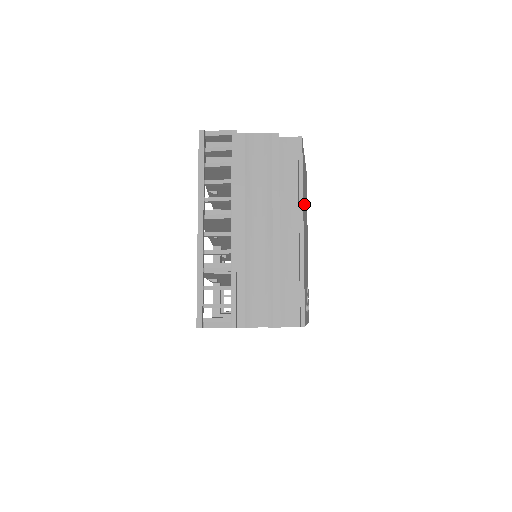
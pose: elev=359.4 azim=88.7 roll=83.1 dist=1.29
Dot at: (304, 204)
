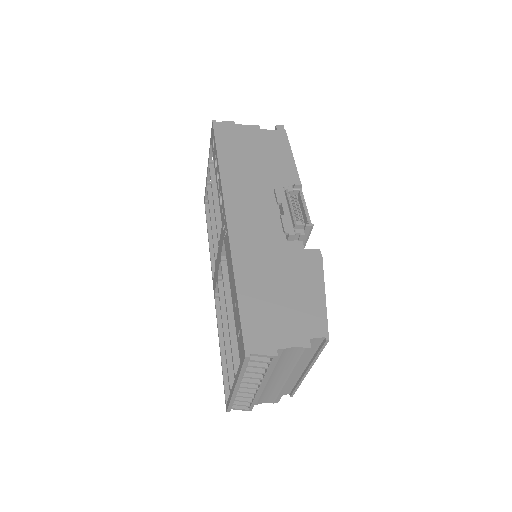
Dot at: occluded
